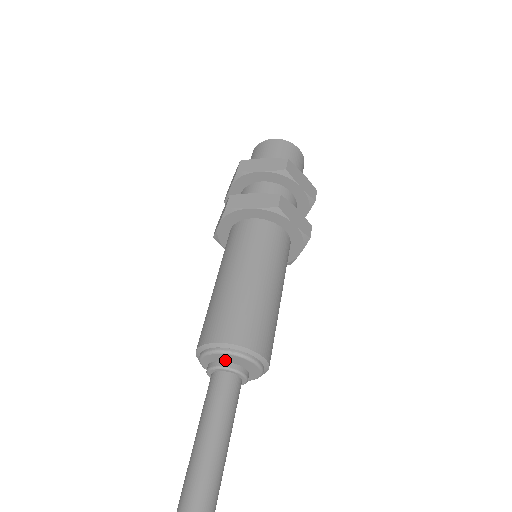
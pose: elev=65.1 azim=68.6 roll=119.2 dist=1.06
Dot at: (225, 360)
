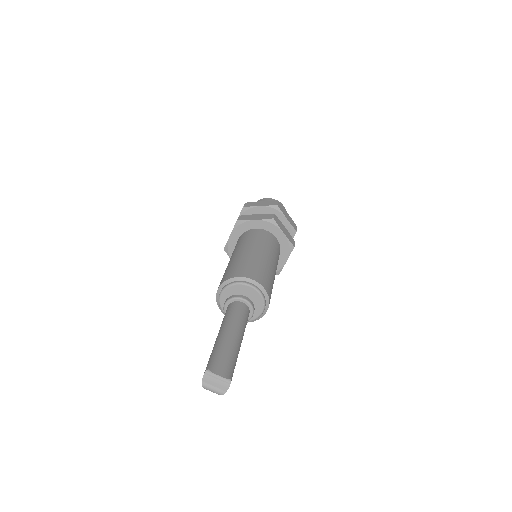
Dot at: (239, 293)
